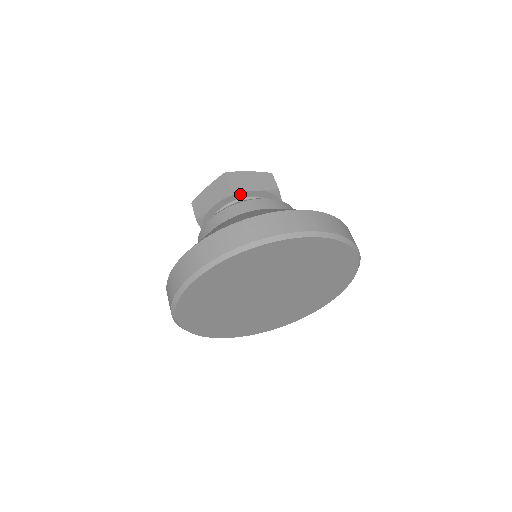
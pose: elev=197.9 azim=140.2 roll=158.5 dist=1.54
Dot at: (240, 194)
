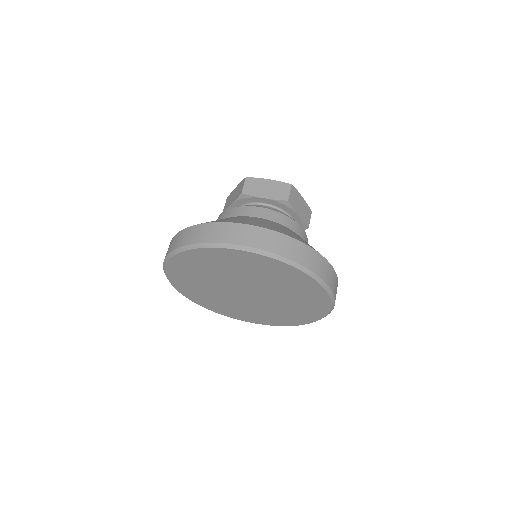
Dot at: (251, 199)
